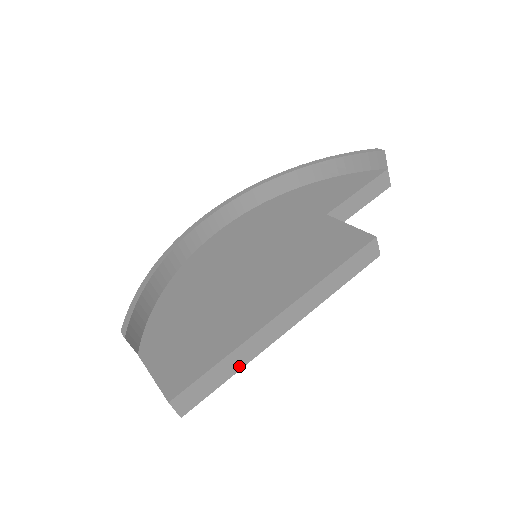
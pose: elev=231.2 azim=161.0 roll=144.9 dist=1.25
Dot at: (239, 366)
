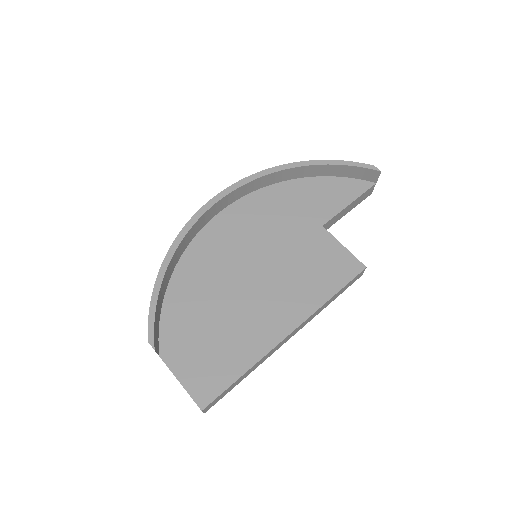
Dot at: (250, 372)
